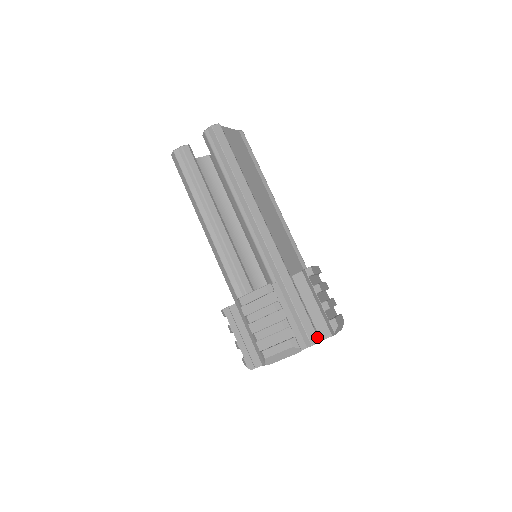
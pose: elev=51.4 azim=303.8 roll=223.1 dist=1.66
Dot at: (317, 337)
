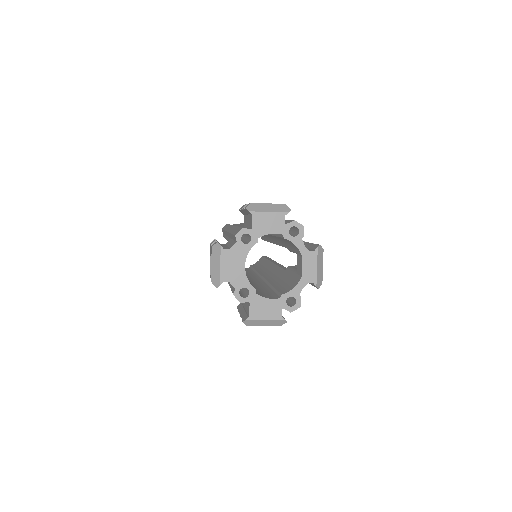
Dot at: (242, 228)
